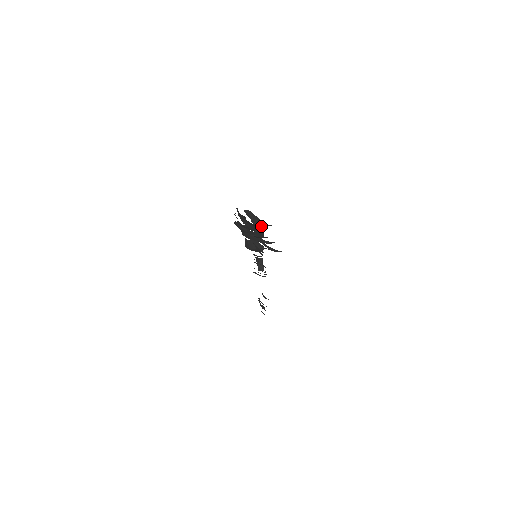
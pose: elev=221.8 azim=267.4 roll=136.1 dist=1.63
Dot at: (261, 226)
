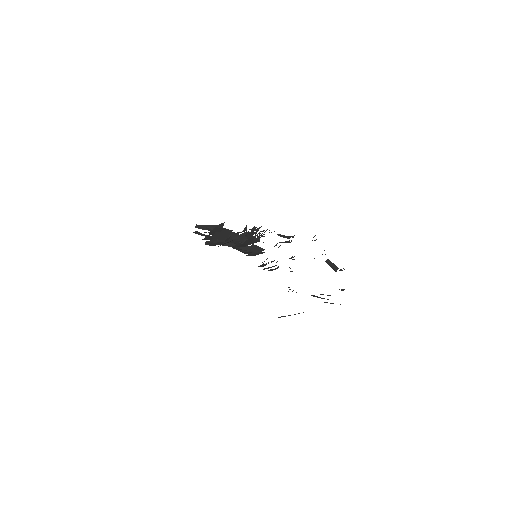
Dot at: (218, 229)
